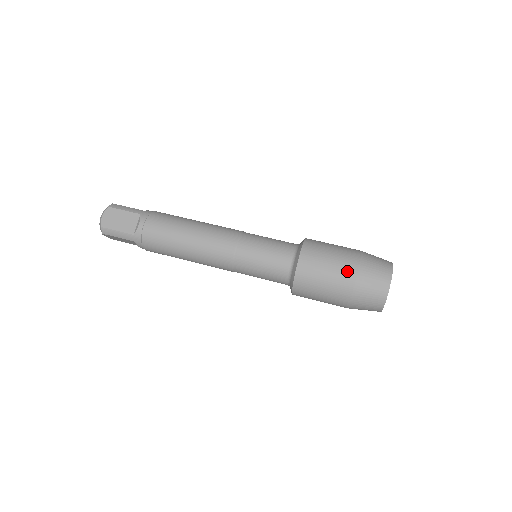
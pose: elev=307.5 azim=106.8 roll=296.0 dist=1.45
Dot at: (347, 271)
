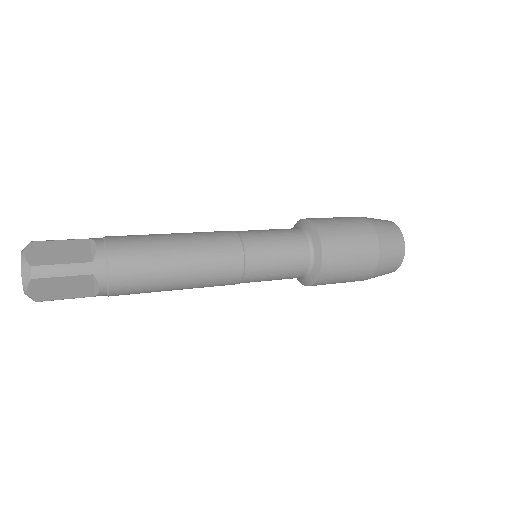
Dot at: (362, 224)
